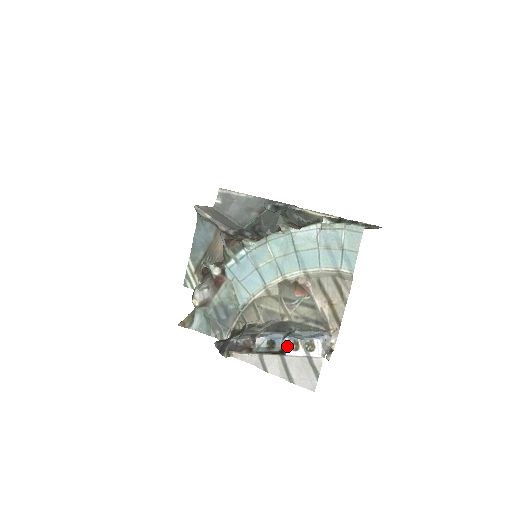
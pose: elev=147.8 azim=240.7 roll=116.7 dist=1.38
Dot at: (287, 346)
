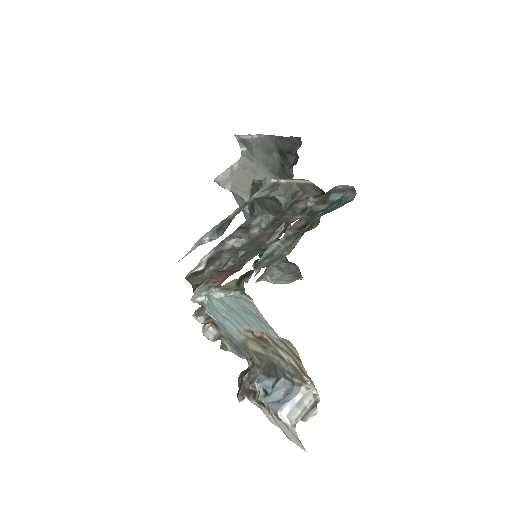
Dot at: occluded
